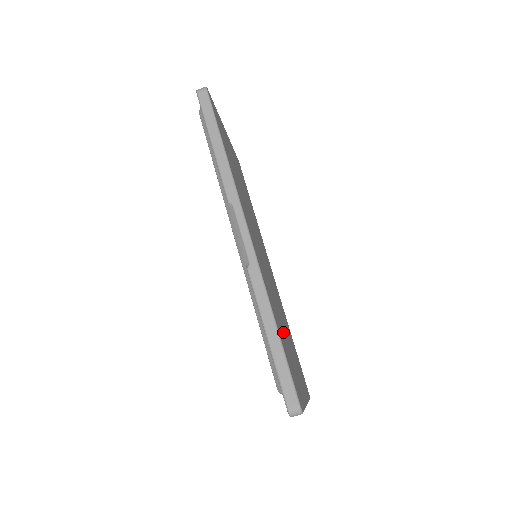
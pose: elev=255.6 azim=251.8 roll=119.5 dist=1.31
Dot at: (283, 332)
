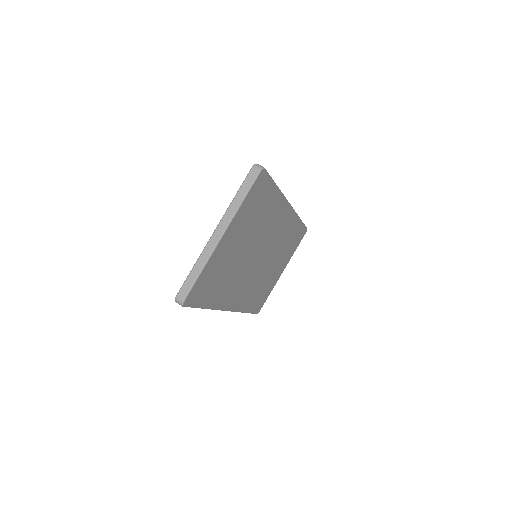
Dot at: (256, 223)
